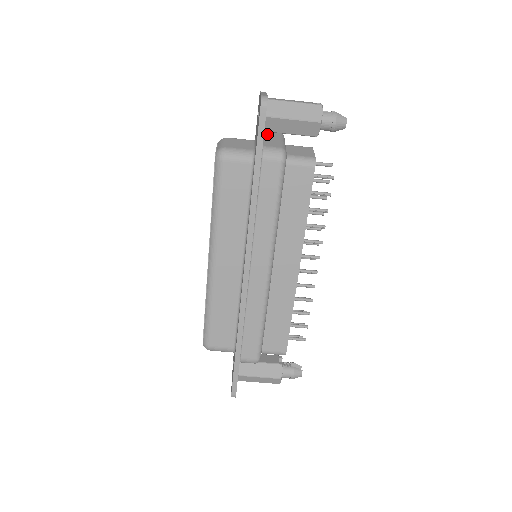
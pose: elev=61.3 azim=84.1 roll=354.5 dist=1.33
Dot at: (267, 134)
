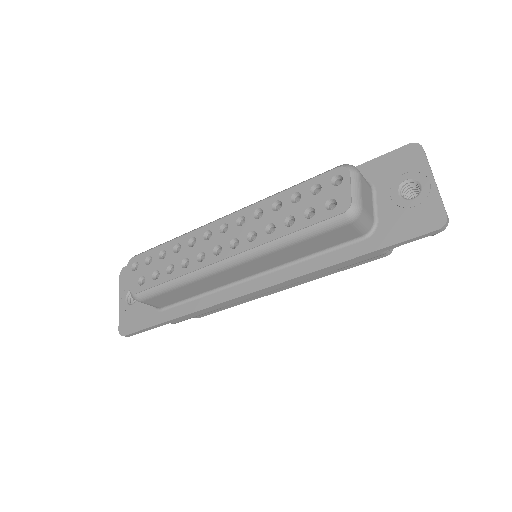
Dot at: occluded
